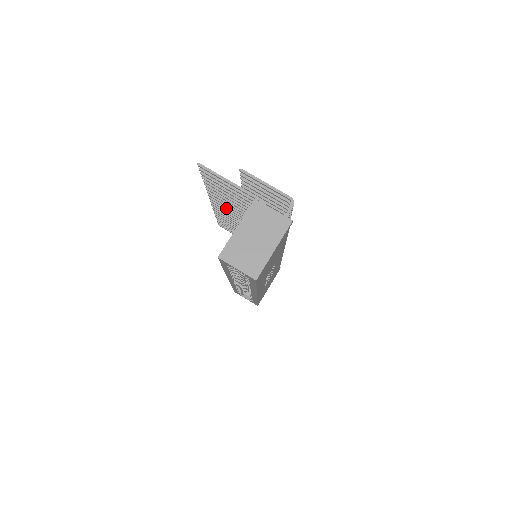
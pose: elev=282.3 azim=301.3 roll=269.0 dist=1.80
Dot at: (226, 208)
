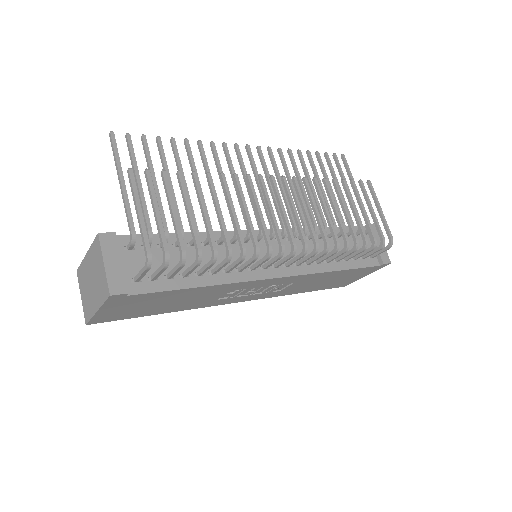
Dot at: (243, 172)
